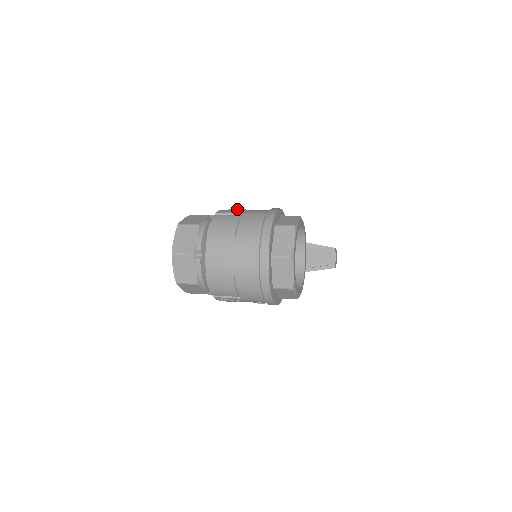
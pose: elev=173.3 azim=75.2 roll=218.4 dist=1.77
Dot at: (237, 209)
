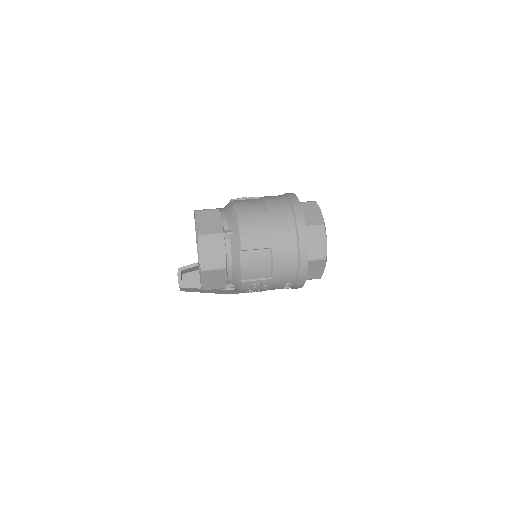
Dot at: occluded
